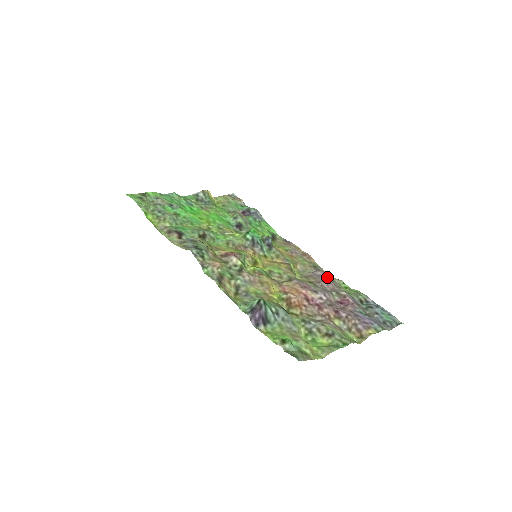
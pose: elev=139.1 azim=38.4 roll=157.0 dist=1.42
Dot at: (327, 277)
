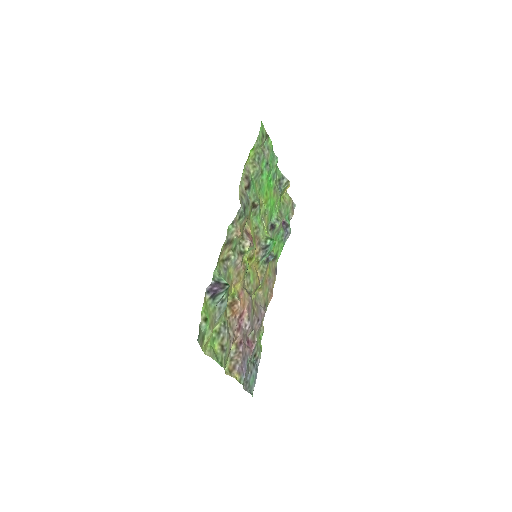
Dot at: (262, 319)
